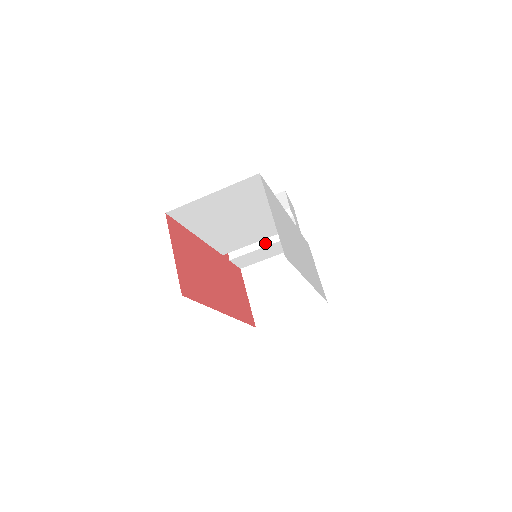
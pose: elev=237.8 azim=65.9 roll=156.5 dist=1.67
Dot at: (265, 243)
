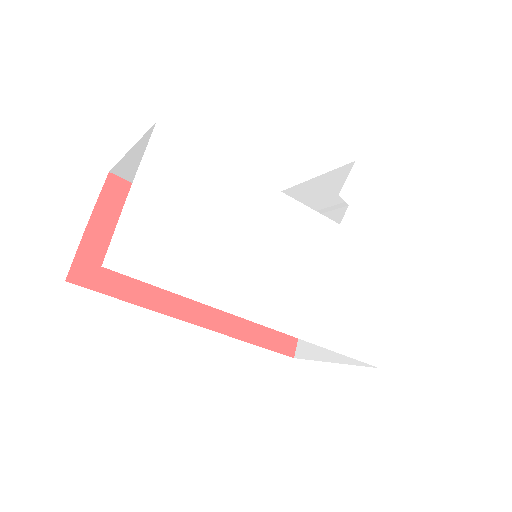
Dot at: occluded
